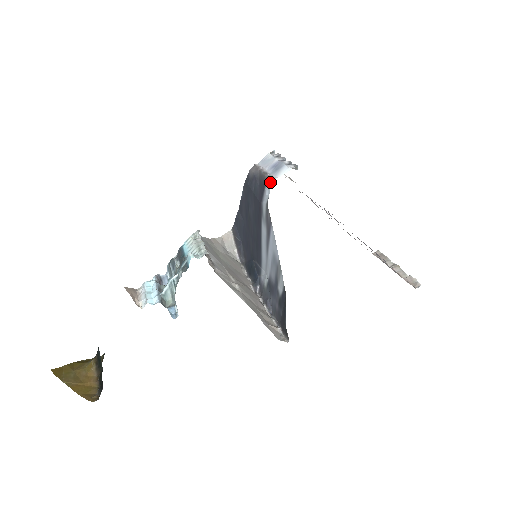
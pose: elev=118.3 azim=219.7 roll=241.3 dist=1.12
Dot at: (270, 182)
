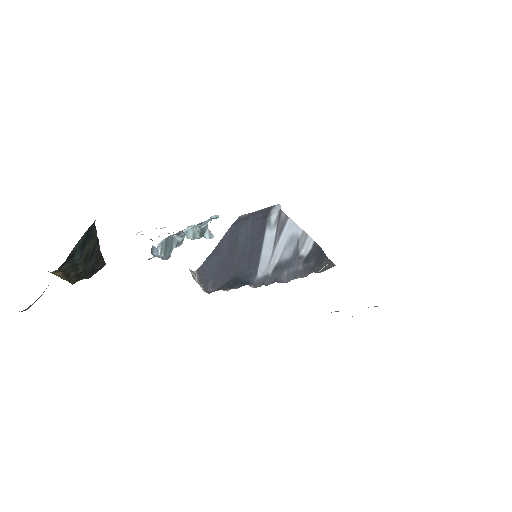
Dot at: (278, 205)
